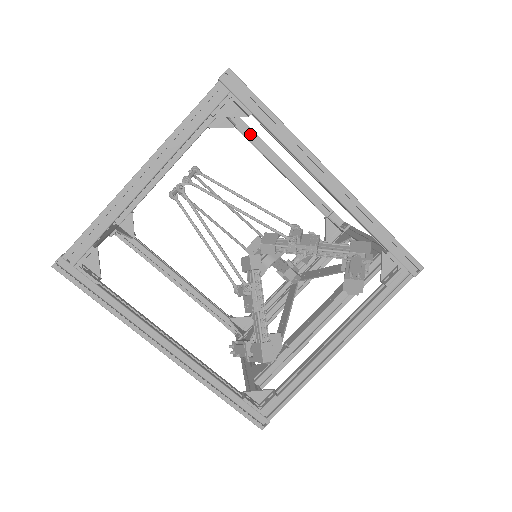
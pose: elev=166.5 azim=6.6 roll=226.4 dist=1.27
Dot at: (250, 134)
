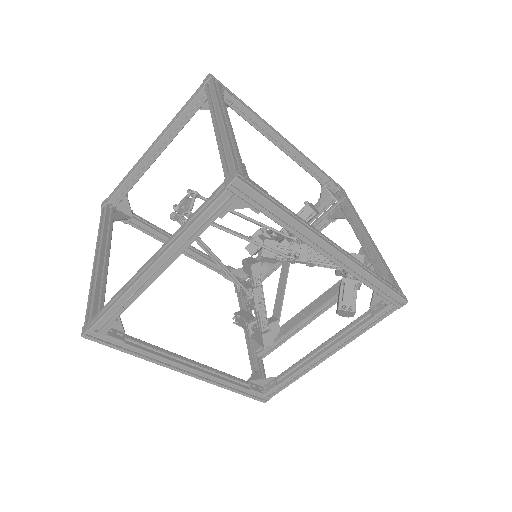
Dot at: (245, 112)
